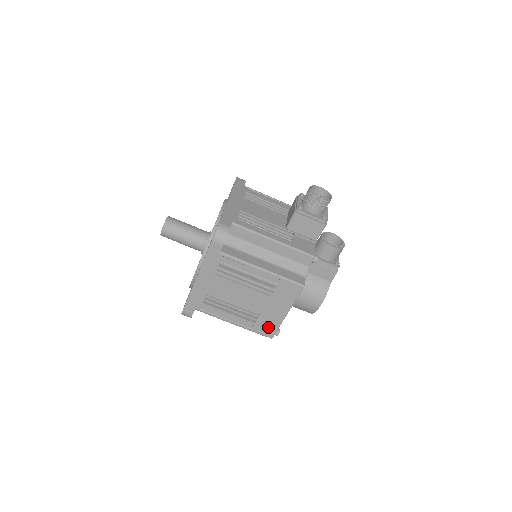
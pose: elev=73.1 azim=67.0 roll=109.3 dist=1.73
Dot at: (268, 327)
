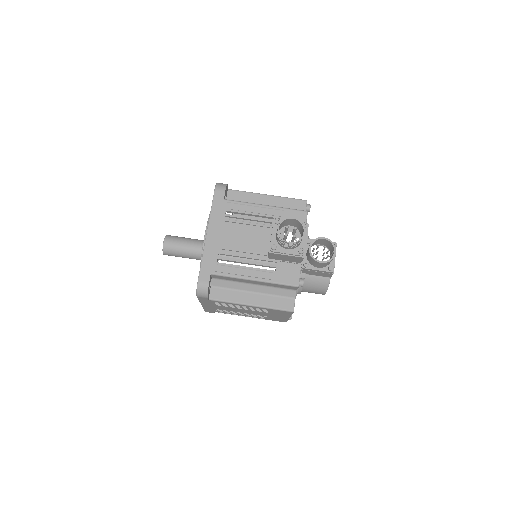
Dot at: (278, 320)
